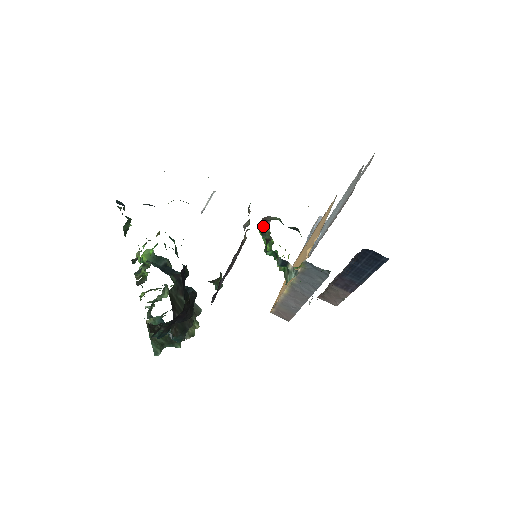
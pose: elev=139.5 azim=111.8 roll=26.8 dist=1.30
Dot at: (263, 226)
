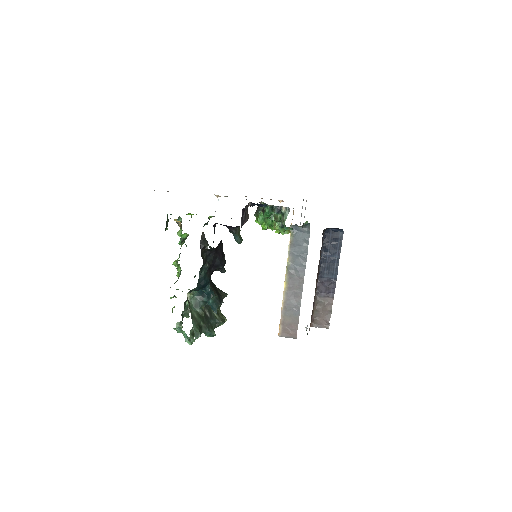
Dot at: (257, 208)
